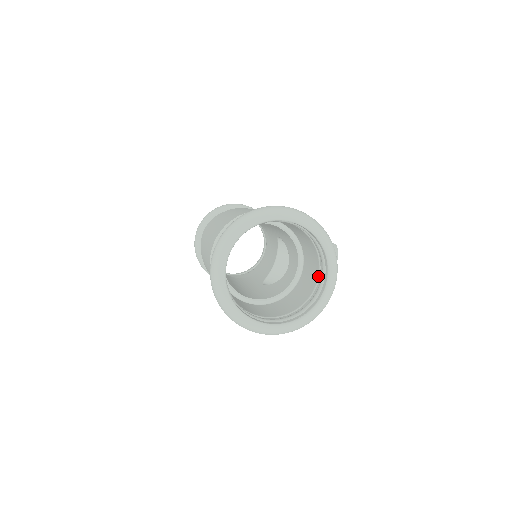
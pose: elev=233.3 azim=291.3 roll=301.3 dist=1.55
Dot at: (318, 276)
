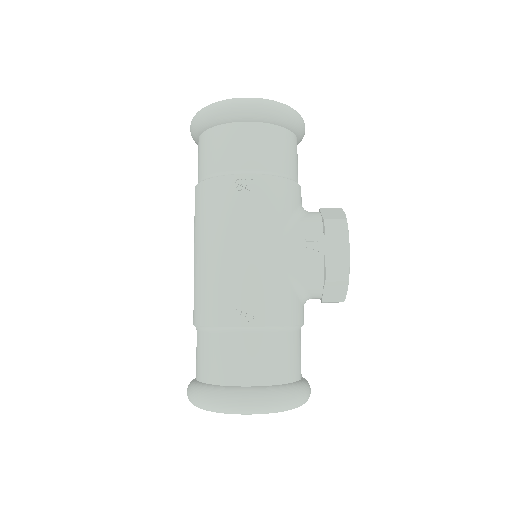
Dot at: occluded
